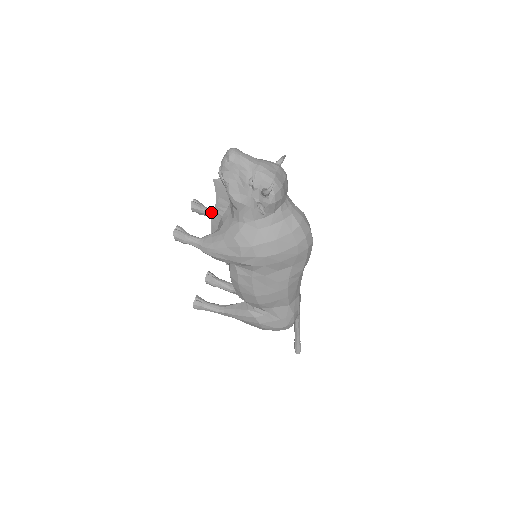
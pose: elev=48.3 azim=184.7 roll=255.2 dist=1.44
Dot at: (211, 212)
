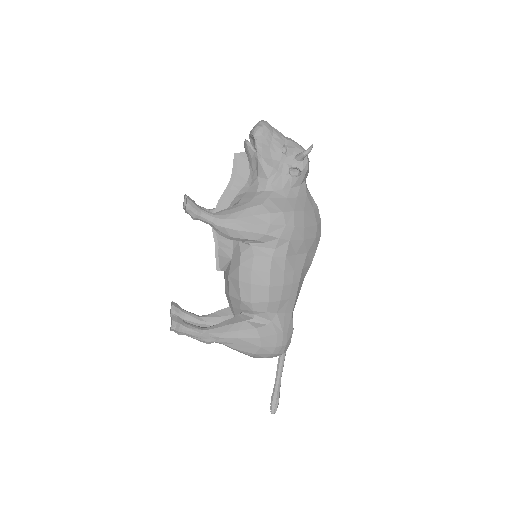
Dot at: (205, 209)
